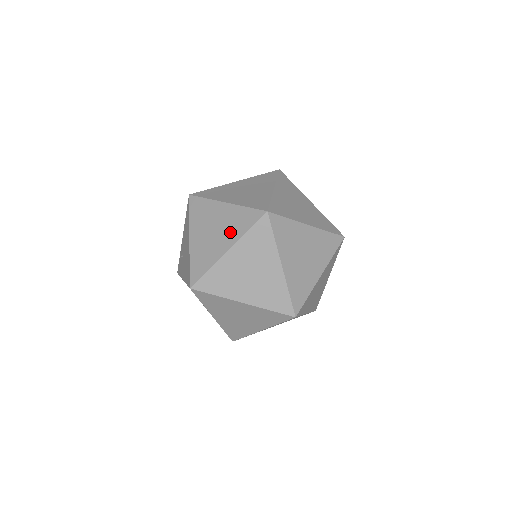
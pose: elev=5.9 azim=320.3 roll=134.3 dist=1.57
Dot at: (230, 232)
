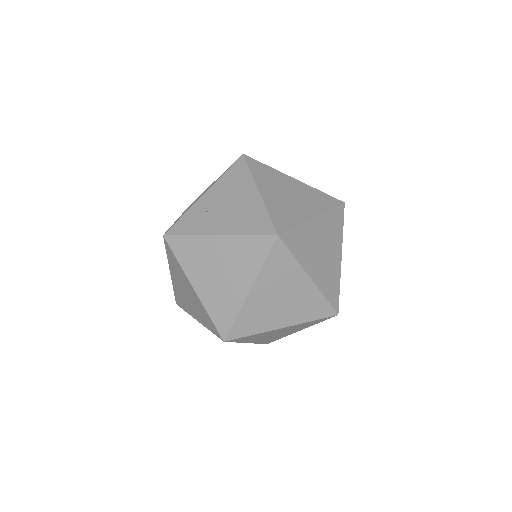
Dot at: (311, 203)
